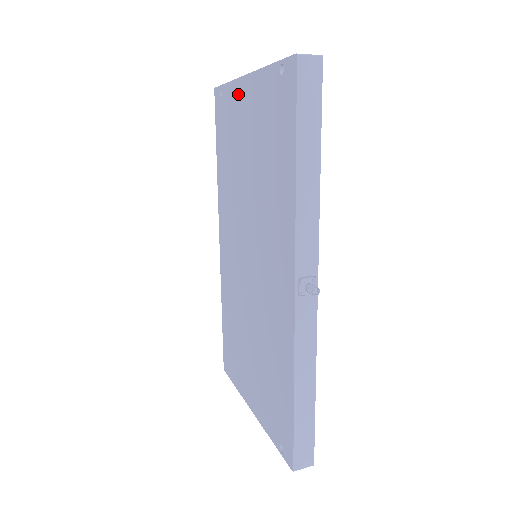
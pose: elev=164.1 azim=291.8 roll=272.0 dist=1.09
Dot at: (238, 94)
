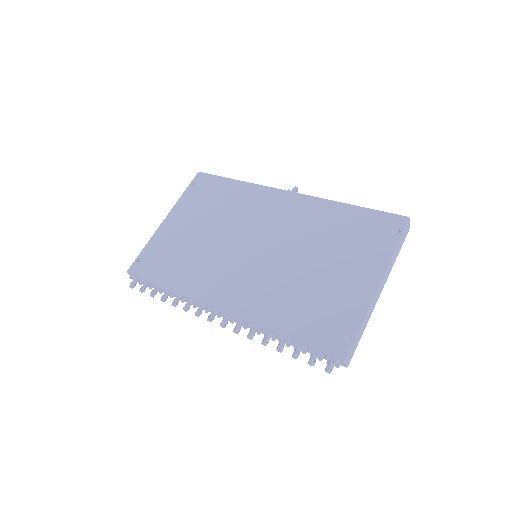
Dot at: (163, 232)
